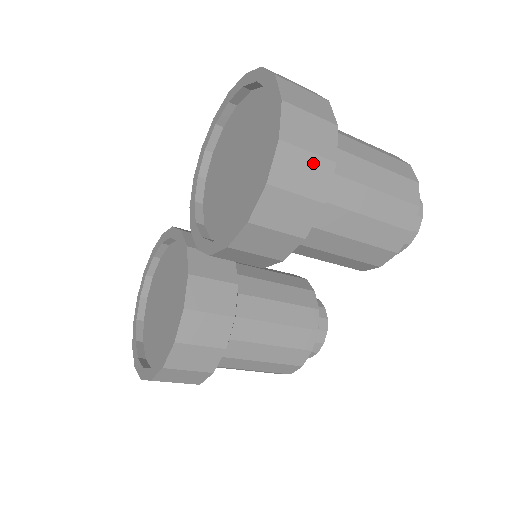
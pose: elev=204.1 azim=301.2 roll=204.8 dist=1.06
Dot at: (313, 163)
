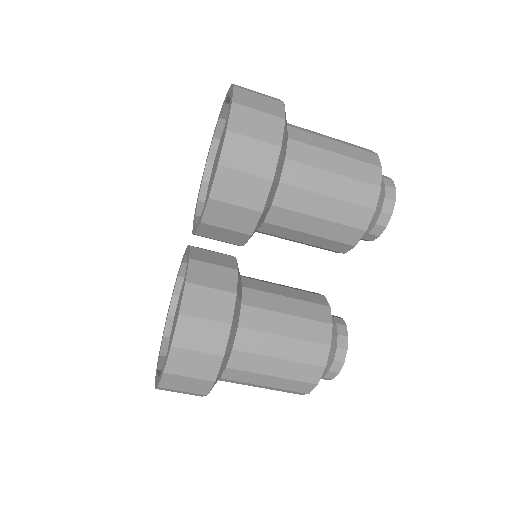
Dot at: (264, 118)
